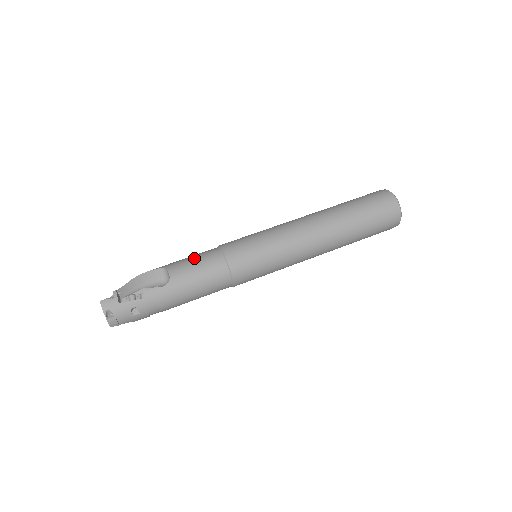
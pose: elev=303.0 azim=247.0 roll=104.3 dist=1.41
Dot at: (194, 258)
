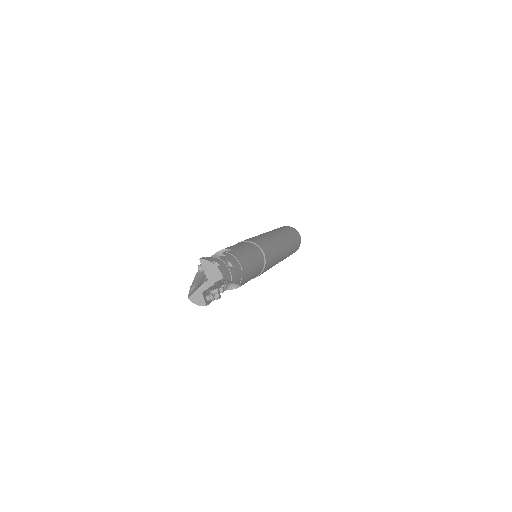
Dot at: occluded
